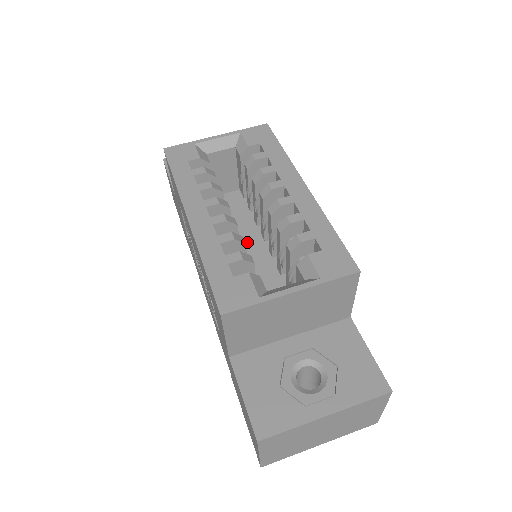
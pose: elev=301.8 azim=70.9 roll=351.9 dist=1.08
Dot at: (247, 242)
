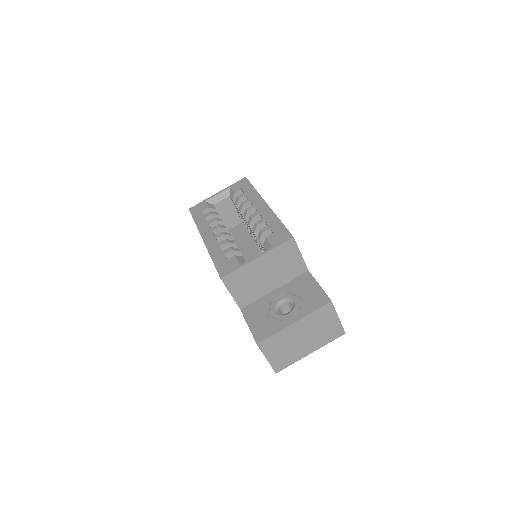
Dot at: (248, 249)
